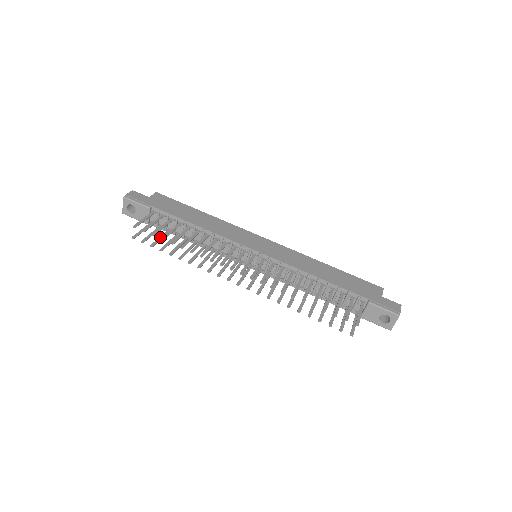
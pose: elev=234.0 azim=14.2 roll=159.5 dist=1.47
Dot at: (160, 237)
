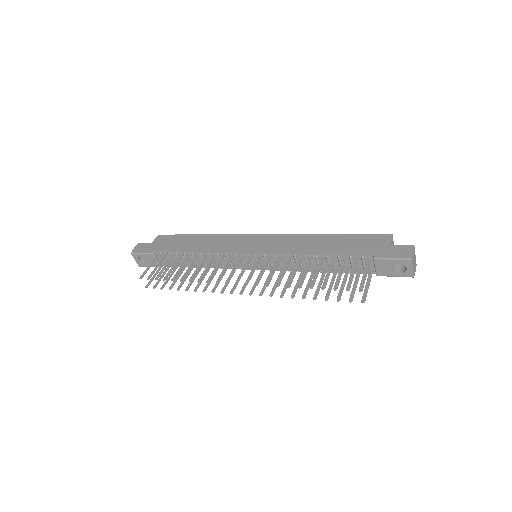
Dot at: (169, 276)
